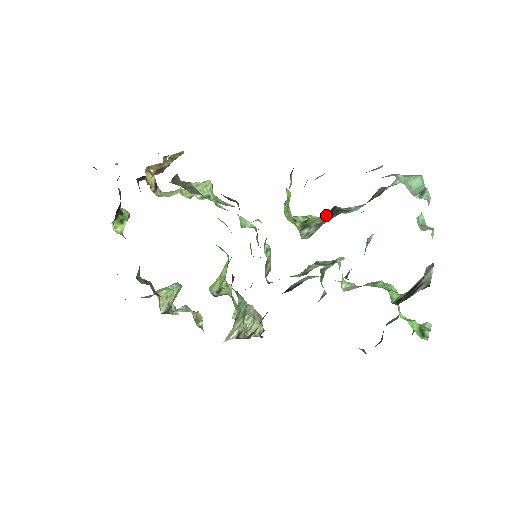
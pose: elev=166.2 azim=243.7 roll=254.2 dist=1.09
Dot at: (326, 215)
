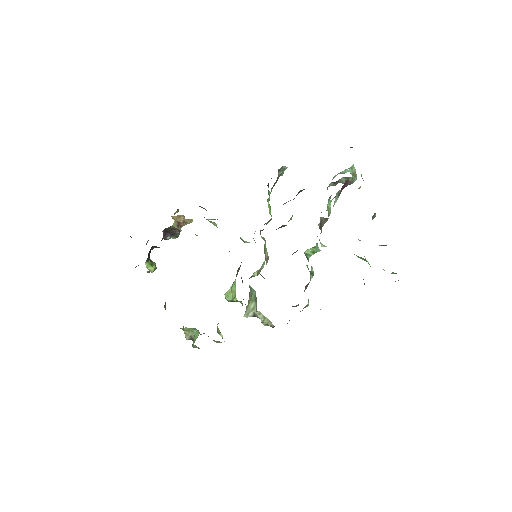
Dot at: occluded
